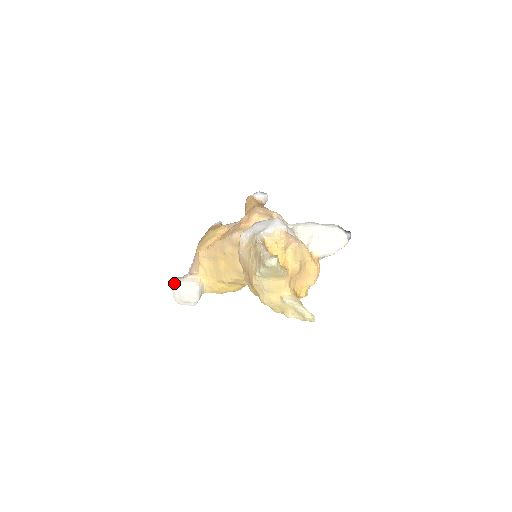
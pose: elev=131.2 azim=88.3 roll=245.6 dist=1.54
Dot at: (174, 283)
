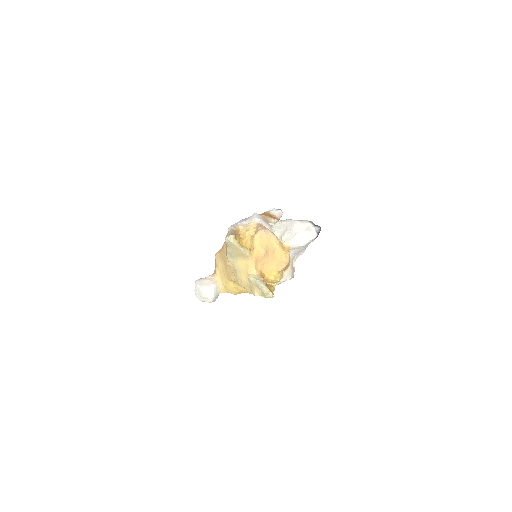
Dot at: (196, 281)
